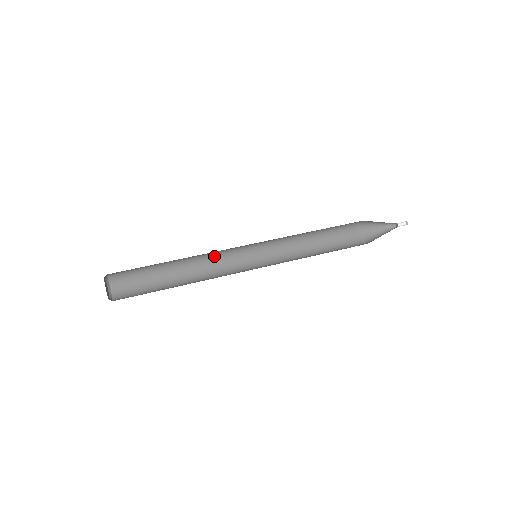
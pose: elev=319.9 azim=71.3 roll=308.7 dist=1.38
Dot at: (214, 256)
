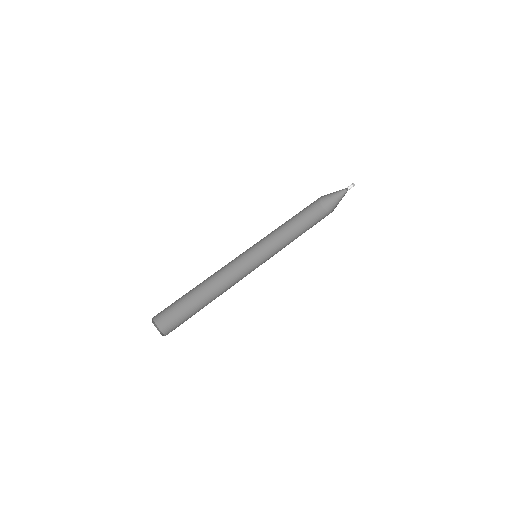
Dot at: (225, 270)
